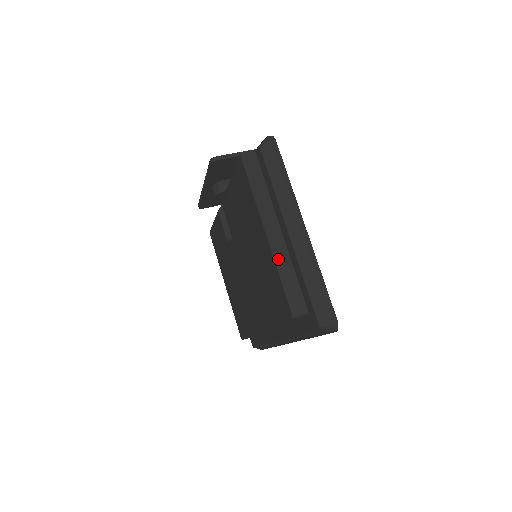
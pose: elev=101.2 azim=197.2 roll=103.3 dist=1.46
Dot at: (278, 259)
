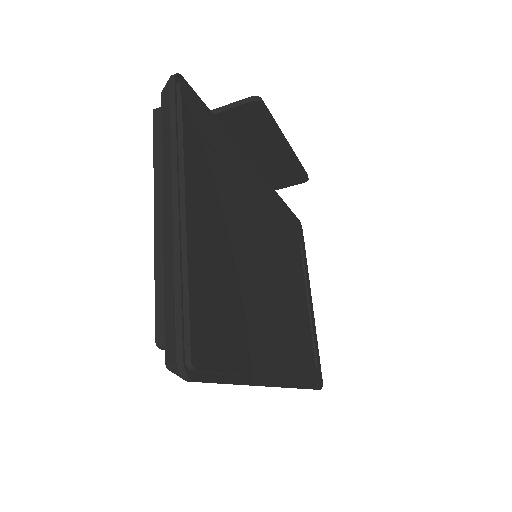
Dot at: (159, 254)
